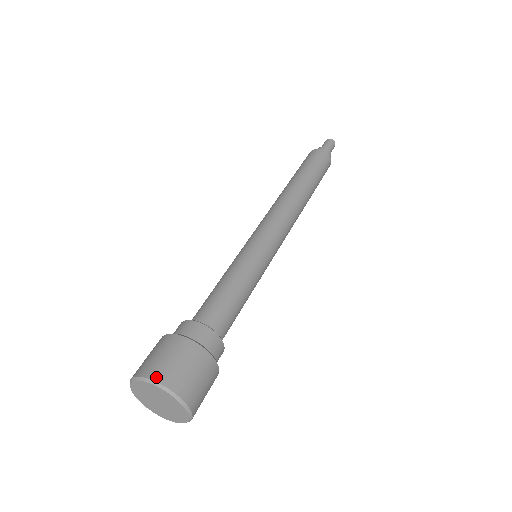
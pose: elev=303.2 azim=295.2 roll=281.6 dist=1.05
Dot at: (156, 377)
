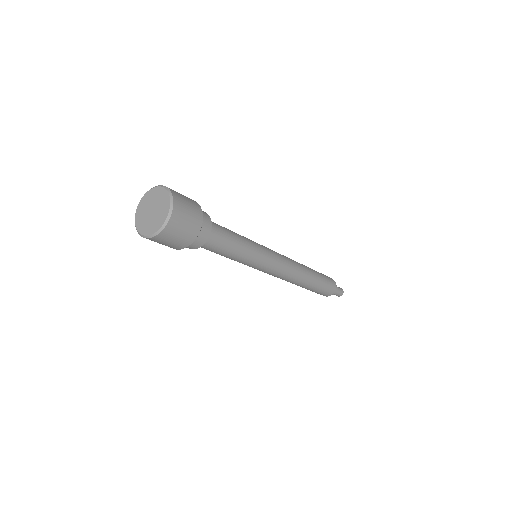
Dot at: occluded
